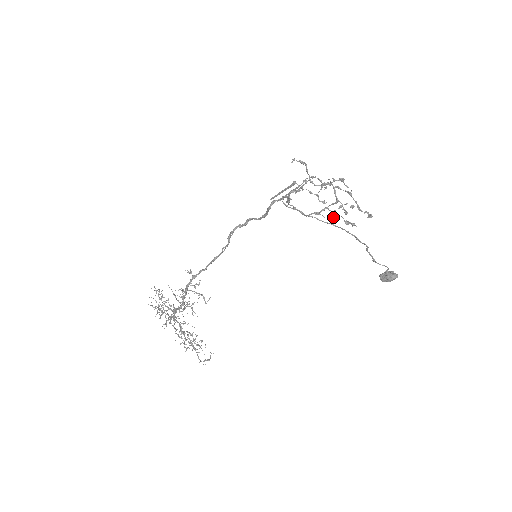
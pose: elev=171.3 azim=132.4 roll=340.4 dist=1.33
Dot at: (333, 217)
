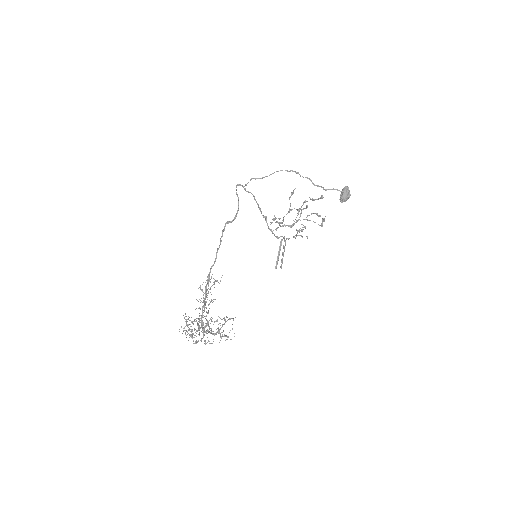
Dot at: (298, 209)
